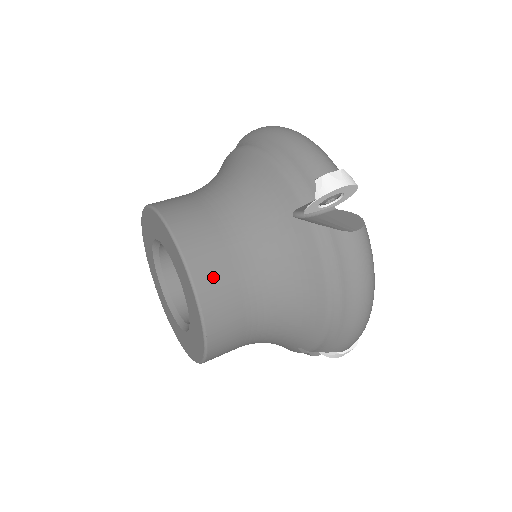
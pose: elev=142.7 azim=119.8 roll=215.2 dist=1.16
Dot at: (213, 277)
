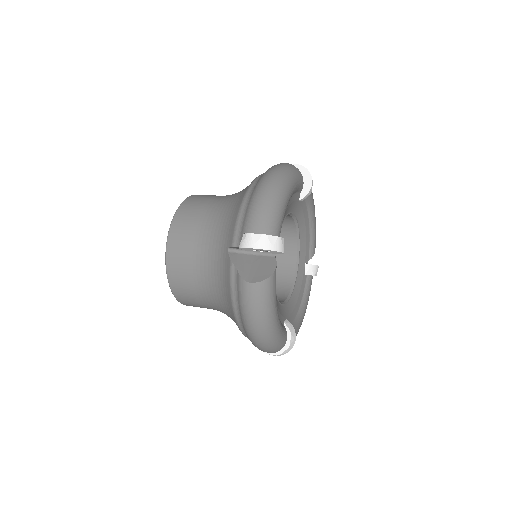
Dot at: (205, 195)
